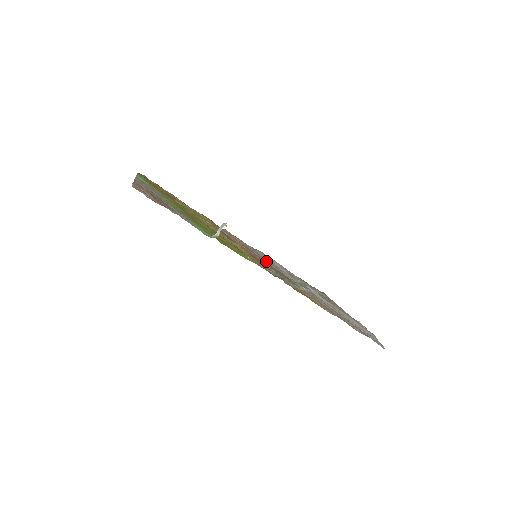
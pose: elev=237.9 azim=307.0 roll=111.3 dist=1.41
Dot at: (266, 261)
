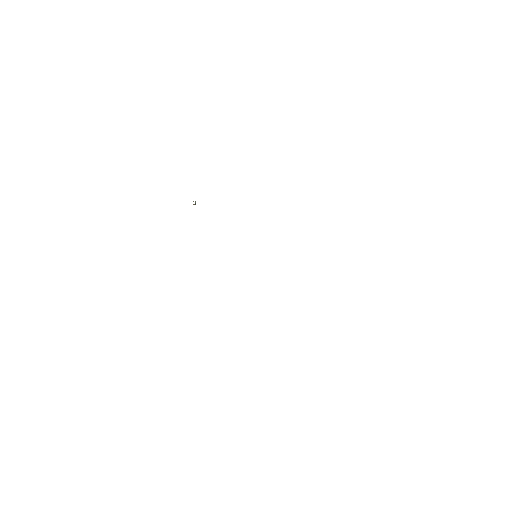
Dot at: occluded
